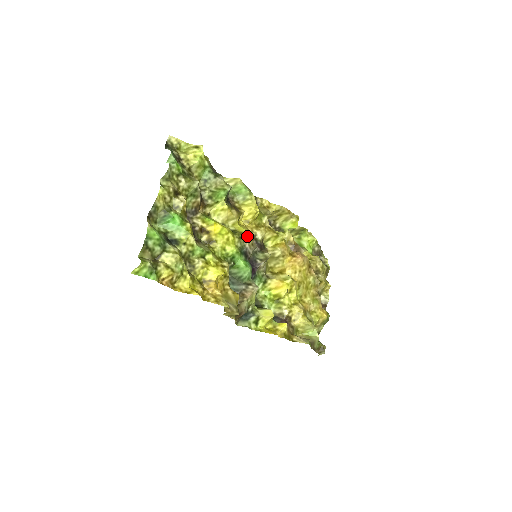
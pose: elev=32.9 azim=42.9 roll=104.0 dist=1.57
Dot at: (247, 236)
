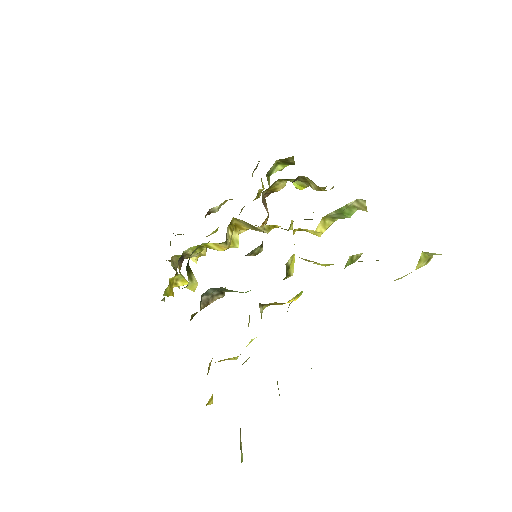
Dot at: occluded
